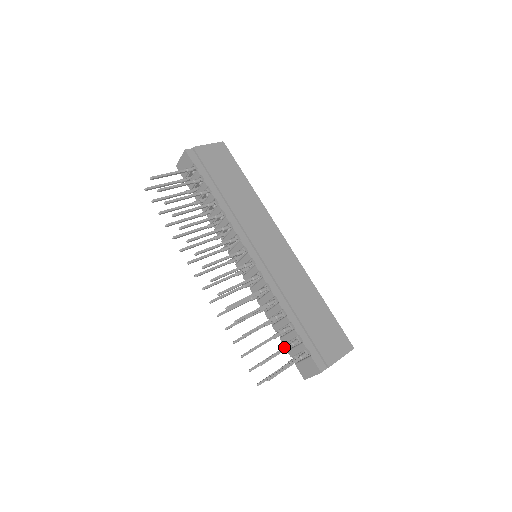
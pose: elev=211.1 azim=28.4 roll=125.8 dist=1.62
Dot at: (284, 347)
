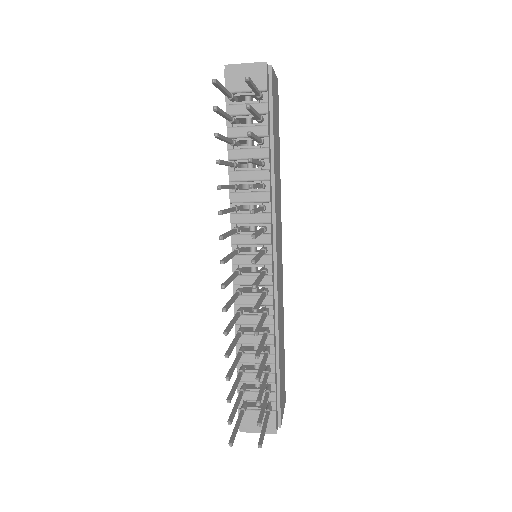
Dot at: (264, 397)
